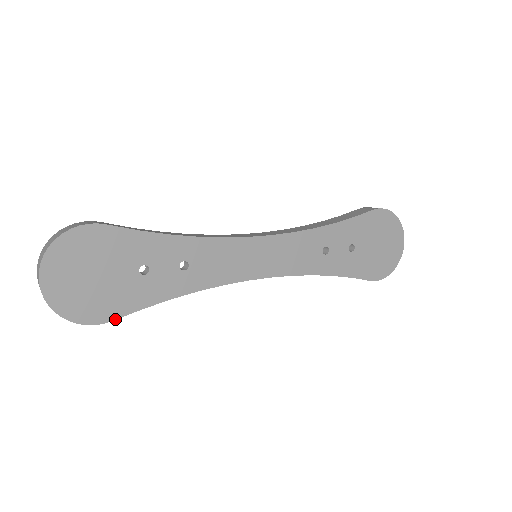
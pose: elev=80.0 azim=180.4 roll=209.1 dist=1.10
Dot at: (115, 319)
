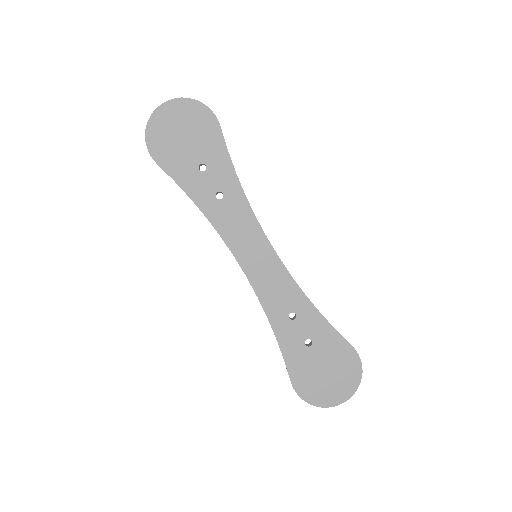
Dot at: (159, 165)
